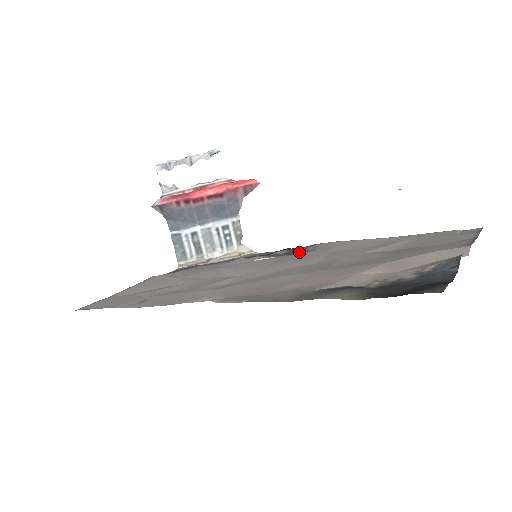
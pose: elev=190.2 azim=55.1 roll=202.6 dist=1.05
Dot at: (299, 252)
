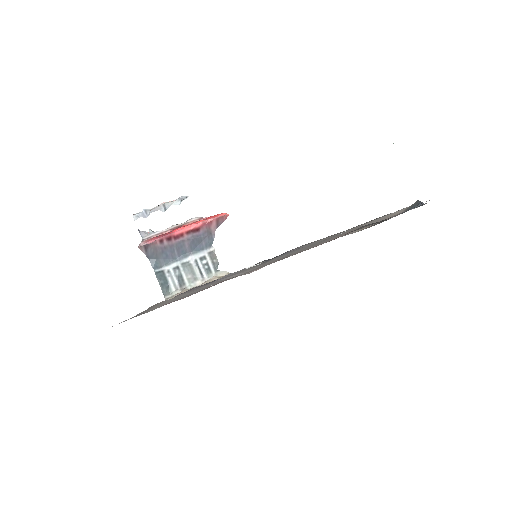
Dot at: occluded
